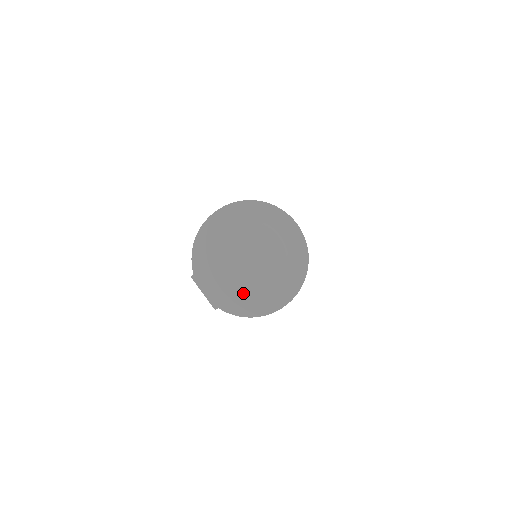
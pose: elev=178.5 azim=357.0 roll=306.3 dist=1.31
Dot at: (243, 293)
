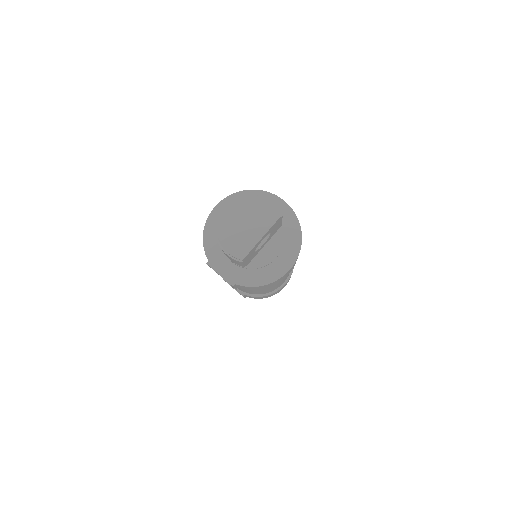
Dot at: (253, 266)
